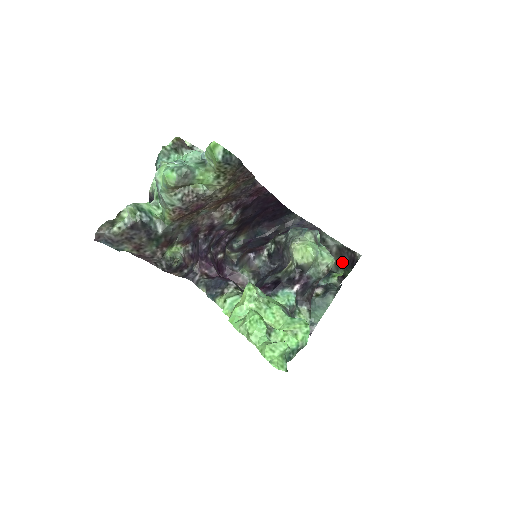
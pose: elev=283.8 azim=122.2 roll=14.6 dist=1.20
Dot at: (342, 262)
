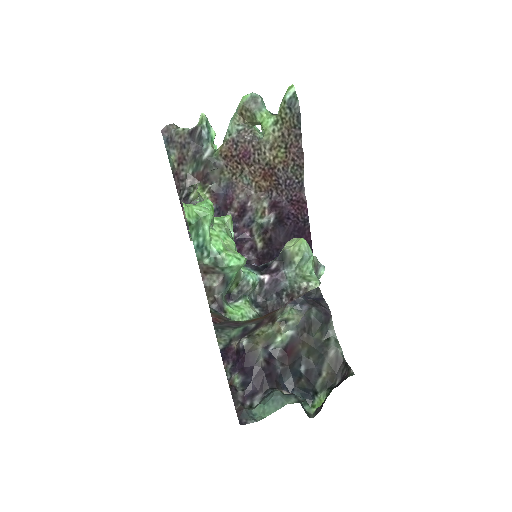
Dot at: (331, 382)
